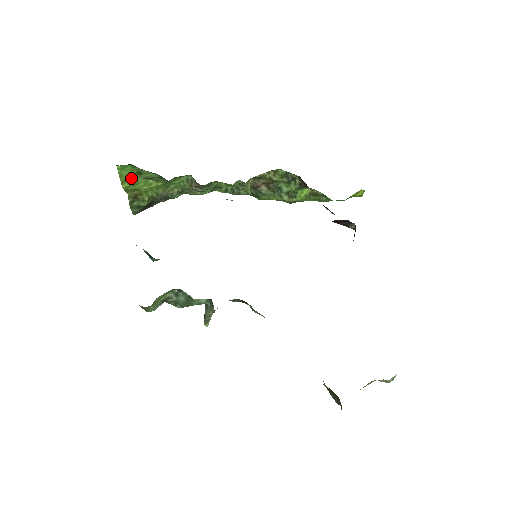
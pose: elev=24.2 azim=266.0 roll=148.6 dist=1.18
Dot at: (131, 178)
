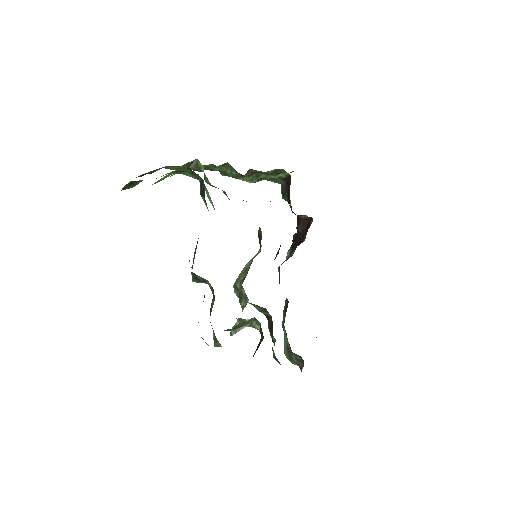
Dot at: occluded
